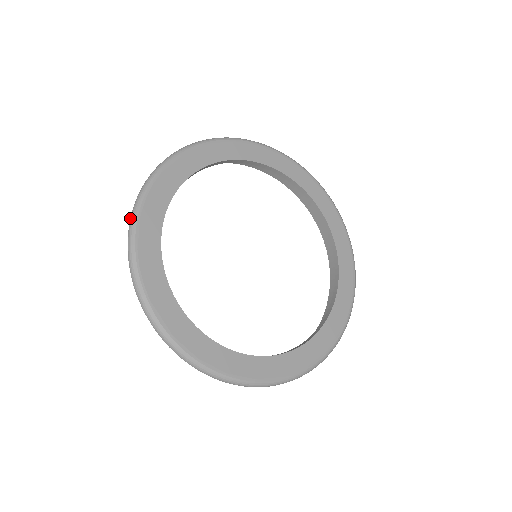
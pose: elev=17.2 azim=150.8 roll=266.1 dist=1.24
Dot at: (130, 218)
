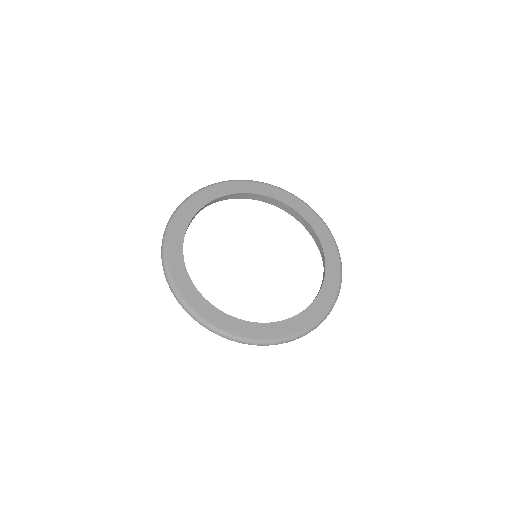
Dot at: occluded
